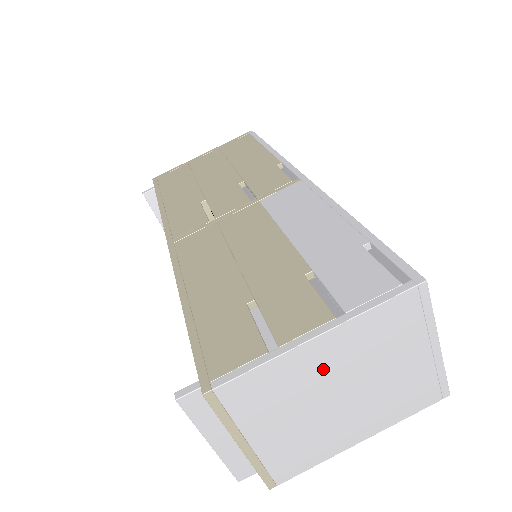
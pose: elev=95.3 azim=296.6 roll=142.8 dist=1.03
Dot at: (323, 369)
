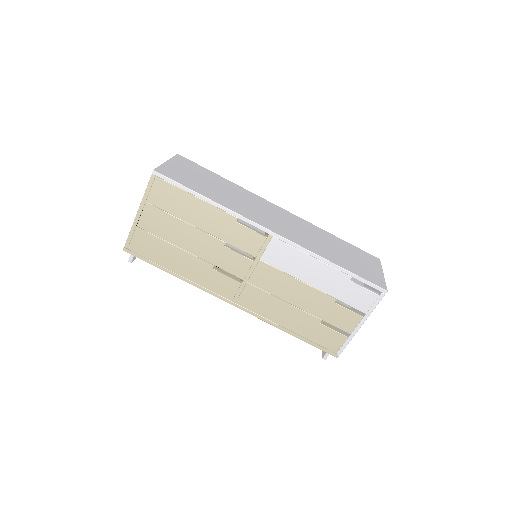
Dot at: occluded
